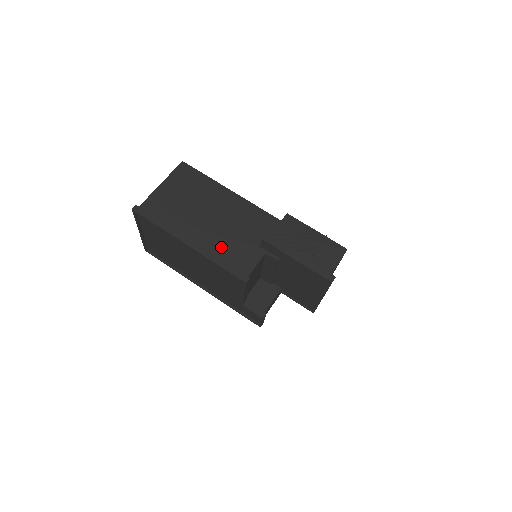
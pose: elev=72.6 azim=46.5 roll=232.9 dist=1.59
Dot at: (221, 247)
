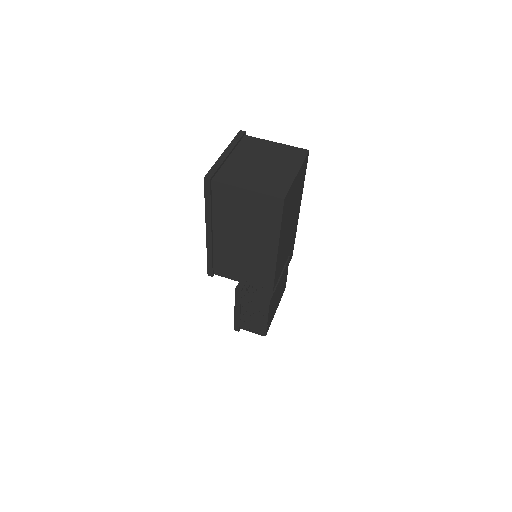
Dot at: (223, 253)
